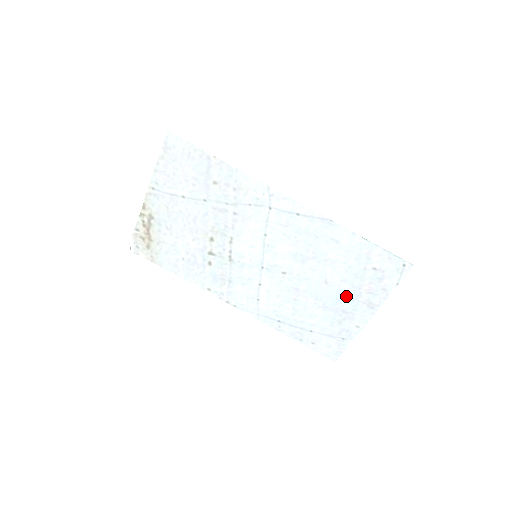
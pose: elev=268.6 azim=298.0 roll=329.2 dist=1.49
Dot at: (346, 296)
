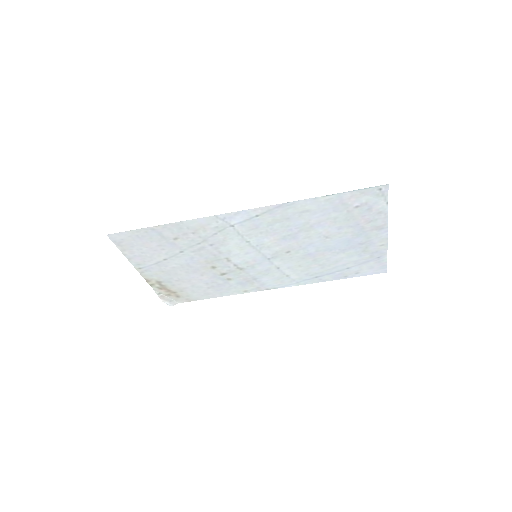
Dot at: (352, 235)
